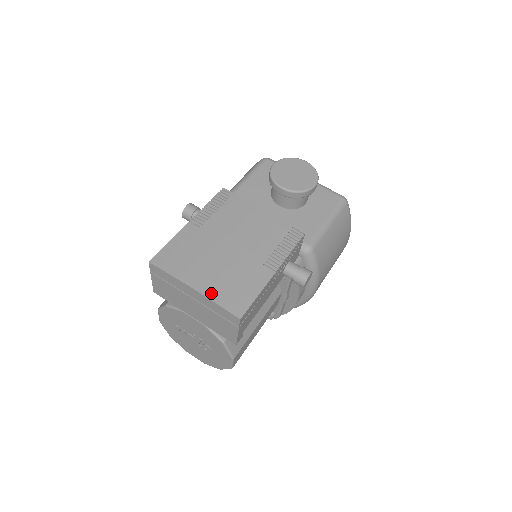
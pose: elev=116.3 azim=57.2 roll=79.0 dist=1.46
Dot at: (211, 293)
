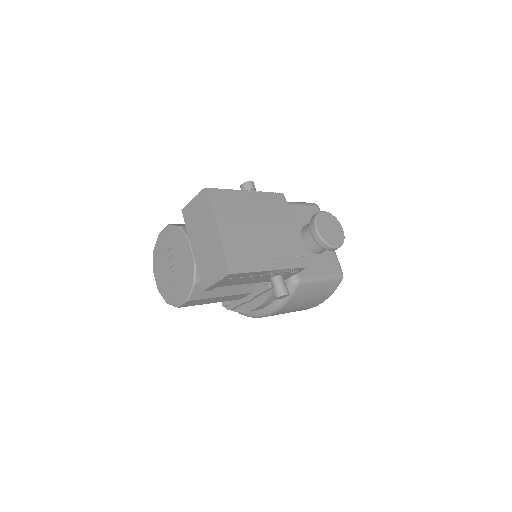
Dot at: (226, 242)
